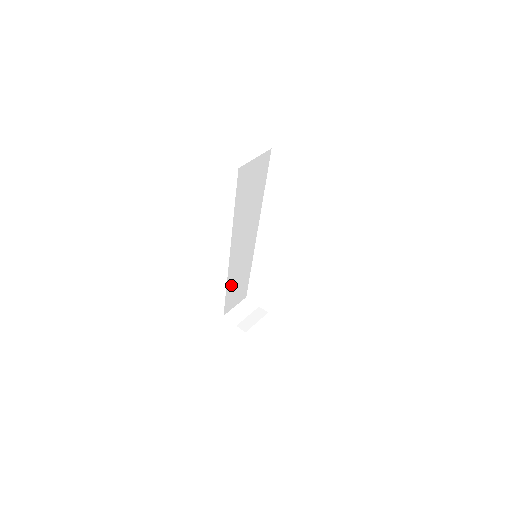
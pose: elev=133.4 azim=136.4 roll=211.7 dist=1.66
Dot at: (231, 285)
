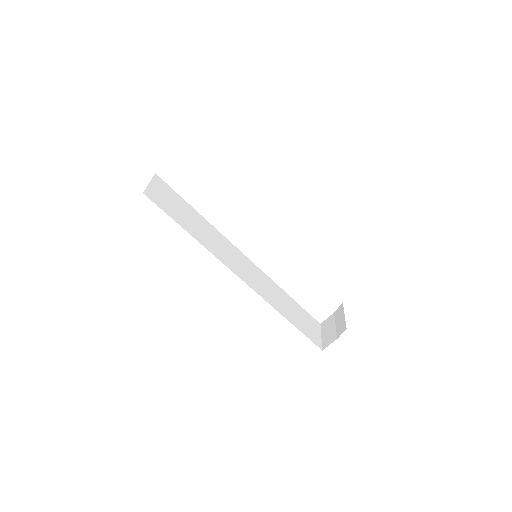
Dot at: (284, 312)
